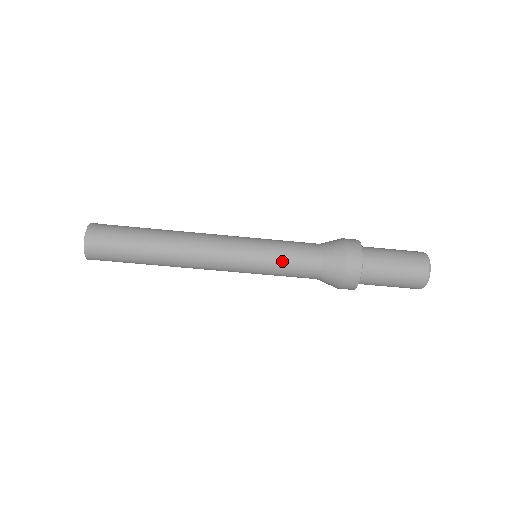
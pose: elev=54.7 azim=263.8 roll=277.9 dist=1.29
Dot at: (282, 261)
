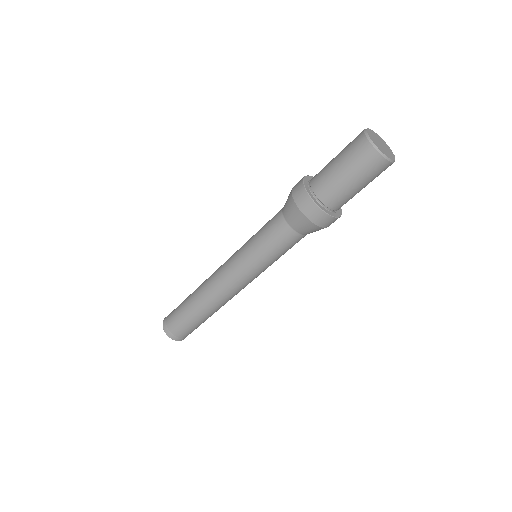
Dot at: (269, 253)
